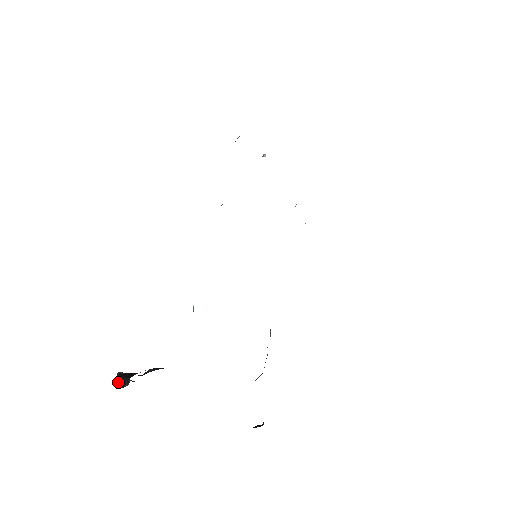
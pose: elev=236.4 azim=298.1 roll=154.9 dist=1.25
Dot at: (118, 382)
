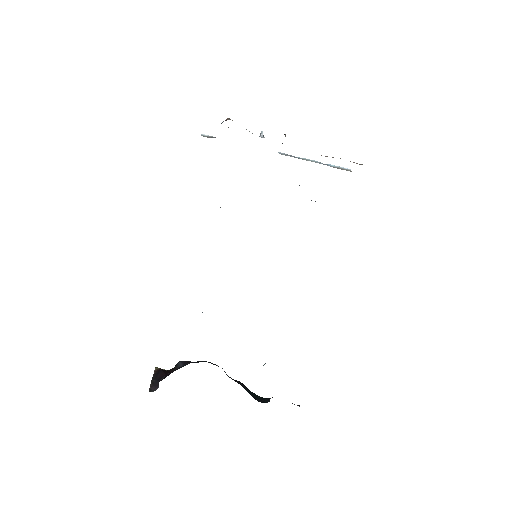
Dot at: (151, 385)
